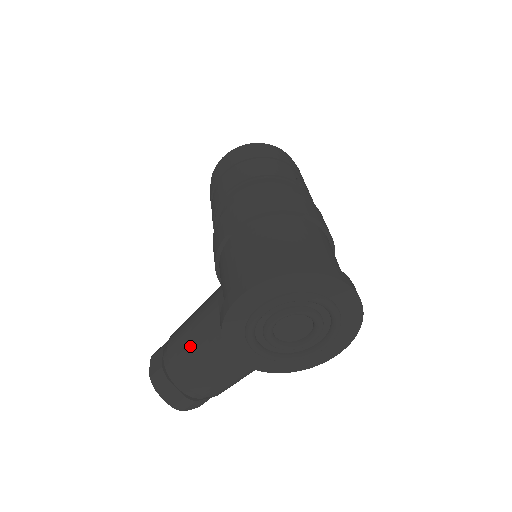
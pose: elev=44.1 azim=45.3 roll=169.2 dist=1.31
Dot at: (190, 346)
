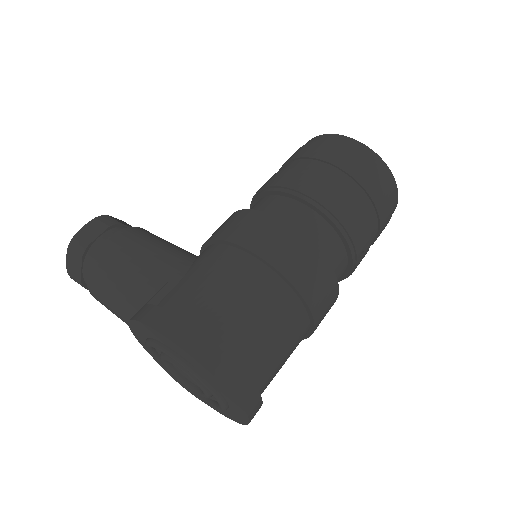
Dot at: (117, 271)
